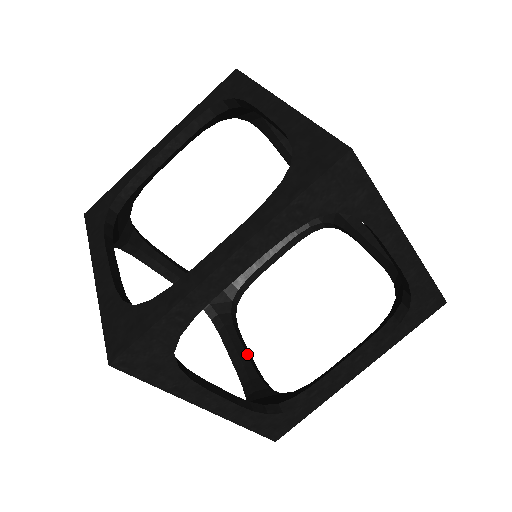
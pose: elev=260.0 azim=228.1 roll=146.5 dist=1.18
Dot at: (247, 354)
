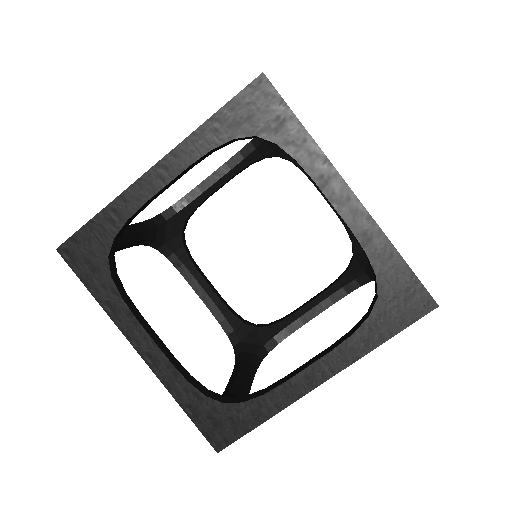
Dot at: (245, 381)
